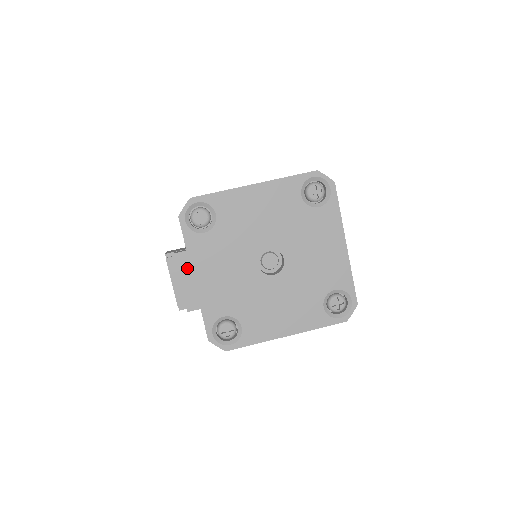
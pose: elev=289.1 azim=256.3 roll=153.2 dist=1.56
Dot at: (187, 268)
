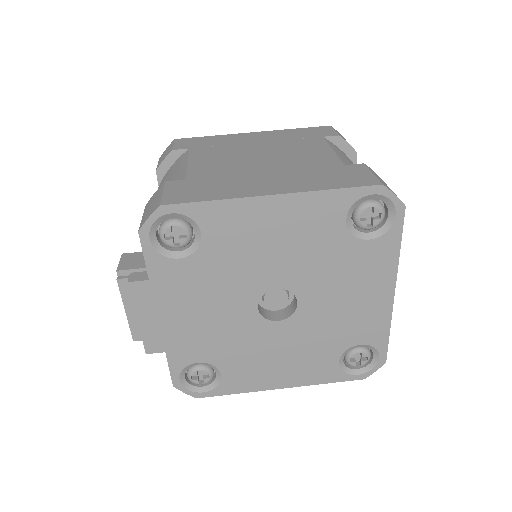
Dot at: (148, 302)
